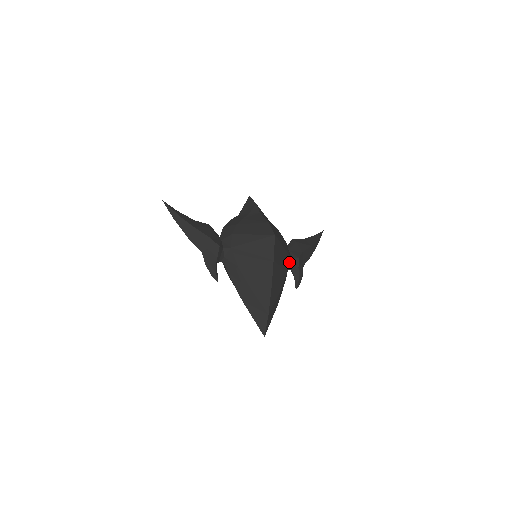
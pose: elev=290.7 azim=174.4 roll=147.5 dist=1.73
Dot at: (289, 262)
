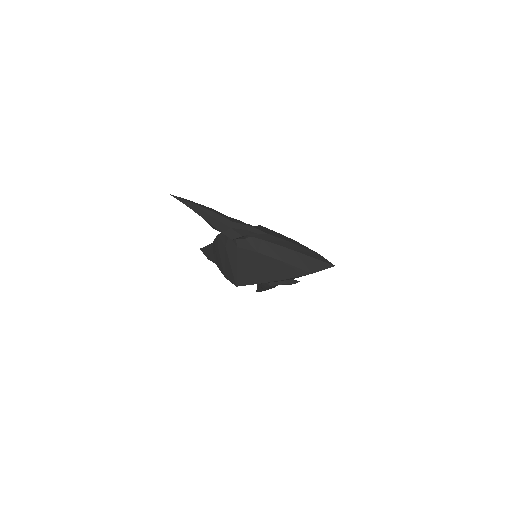
Dot at: occluded
